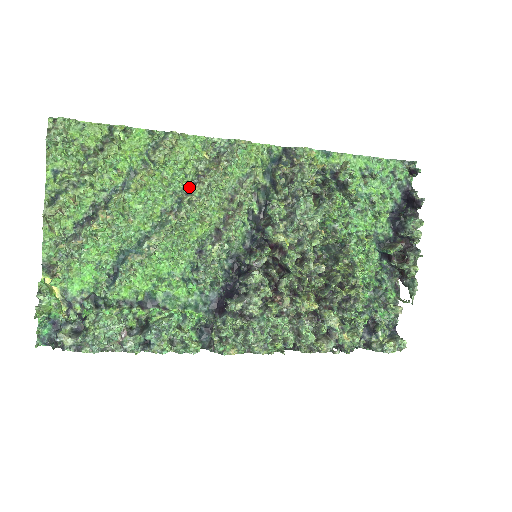
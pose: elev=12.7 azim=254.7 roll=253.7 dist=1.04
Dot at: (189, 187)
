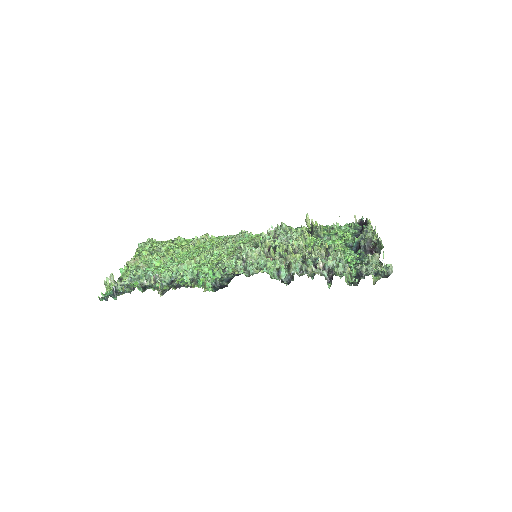
Dot at: occluded
